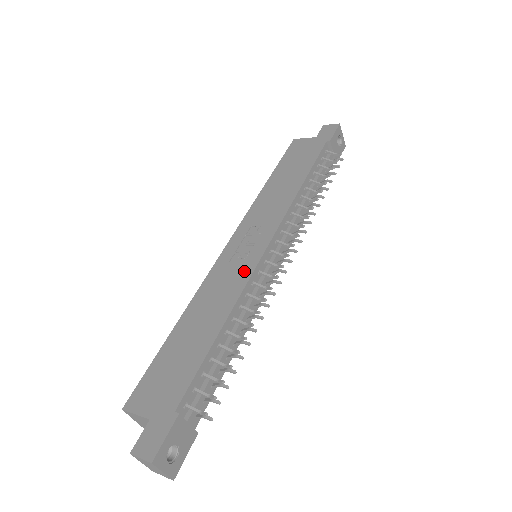
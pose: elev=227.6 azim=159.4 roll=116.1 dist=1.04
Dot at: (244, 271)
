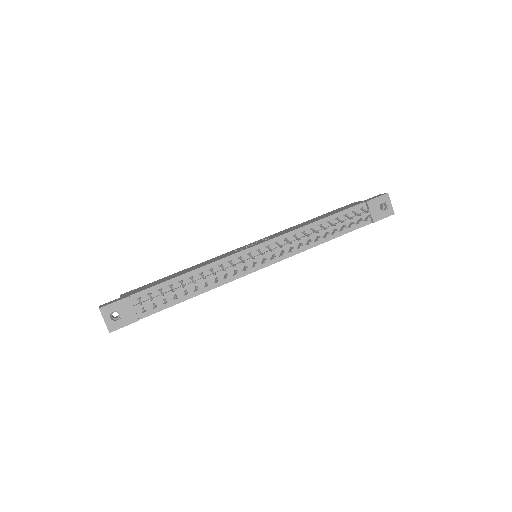
Dot at: (231, 254)
